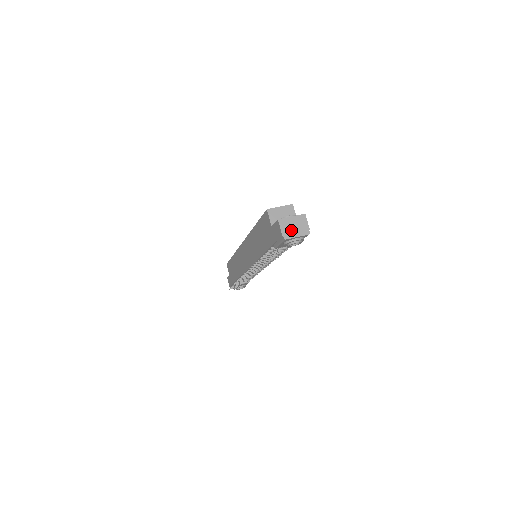
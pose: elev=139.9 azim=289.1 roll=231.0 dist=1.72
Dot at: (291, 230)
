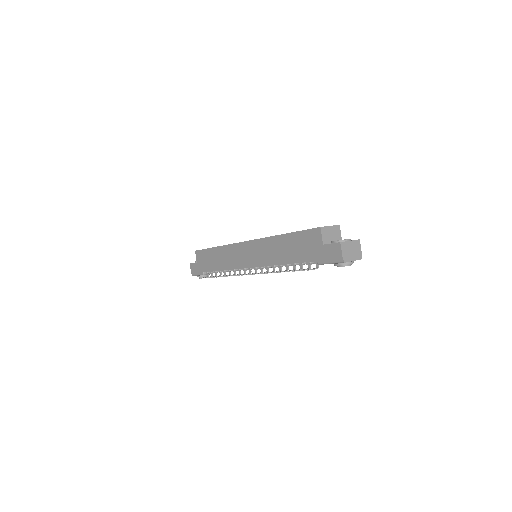
Dot at: (349, 254)
